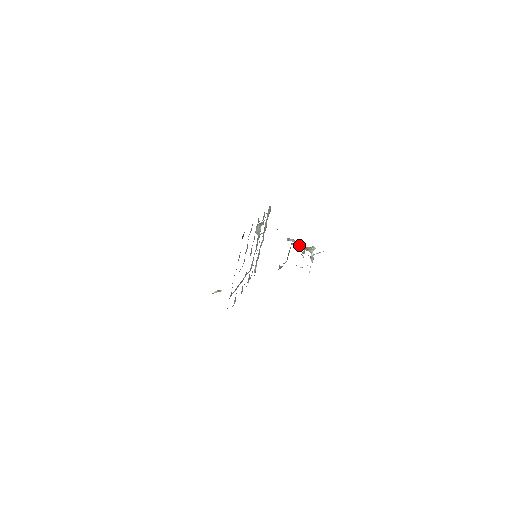
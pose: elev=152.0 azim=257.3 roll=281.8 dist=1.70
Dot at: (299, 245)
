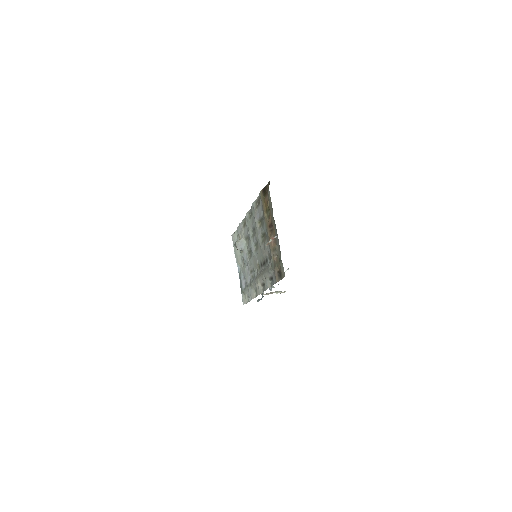
Dot at: occluded
